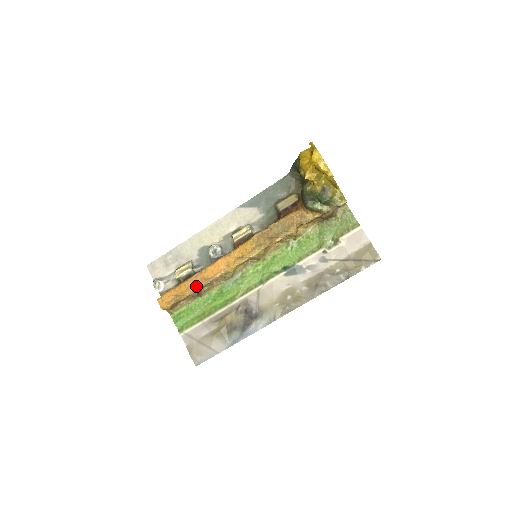
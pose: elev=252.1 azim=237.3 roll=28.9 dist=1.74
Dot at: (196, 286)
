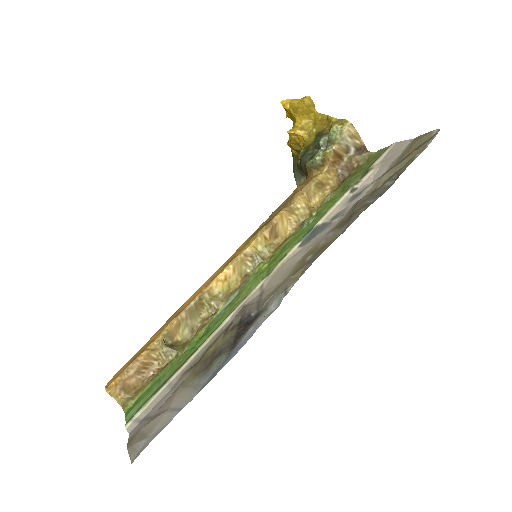
Dot at: (164, 329)
